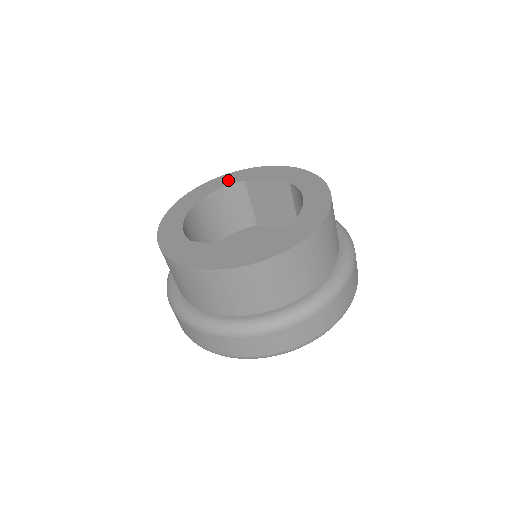
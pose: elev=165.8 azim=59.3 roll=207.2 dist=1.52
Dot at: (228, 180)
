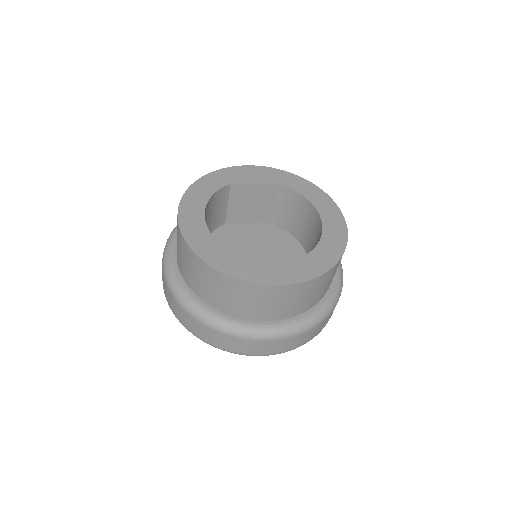
Dot at: (212, 184)
